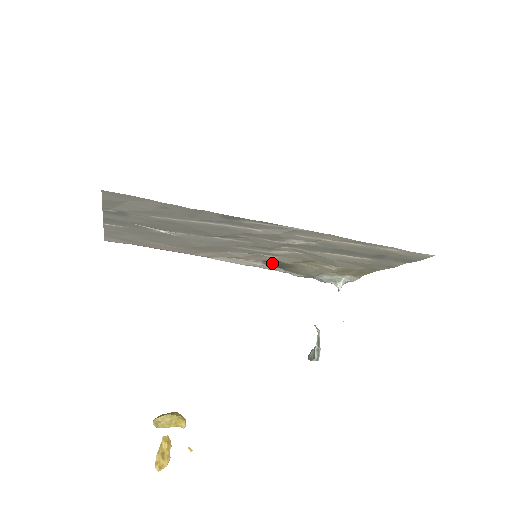
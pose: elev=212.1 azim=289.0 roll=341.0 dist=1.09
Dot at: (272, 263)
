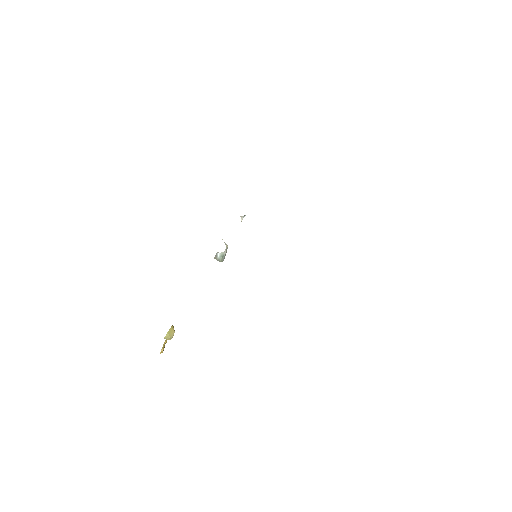
Dot at: occluded
